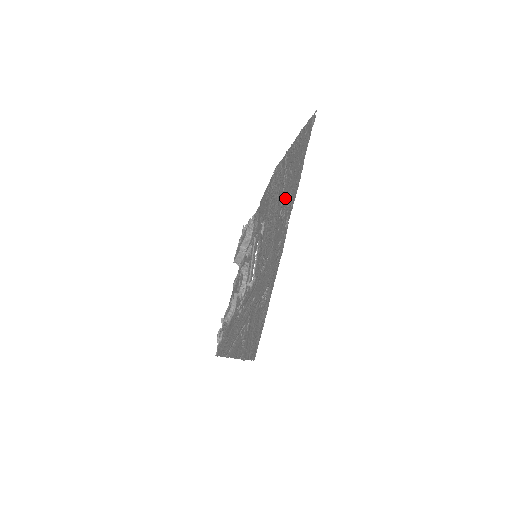
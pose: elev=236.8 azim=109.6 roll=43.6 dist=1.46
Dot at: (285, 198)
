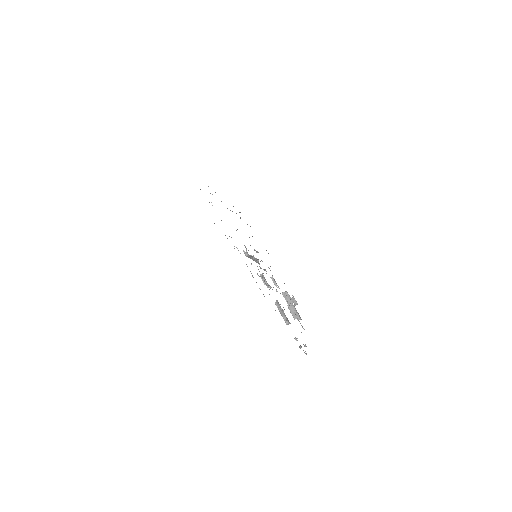
Dot at: occluded
